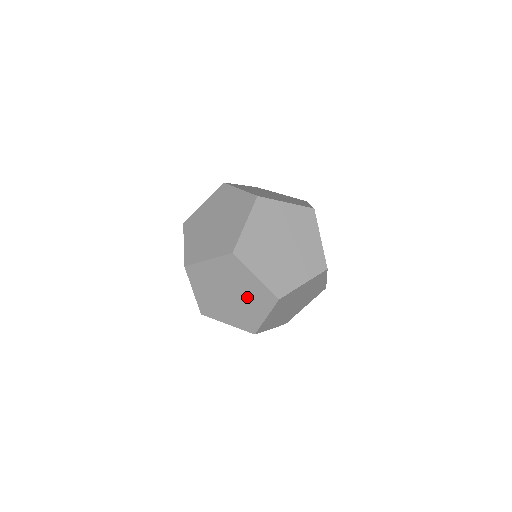
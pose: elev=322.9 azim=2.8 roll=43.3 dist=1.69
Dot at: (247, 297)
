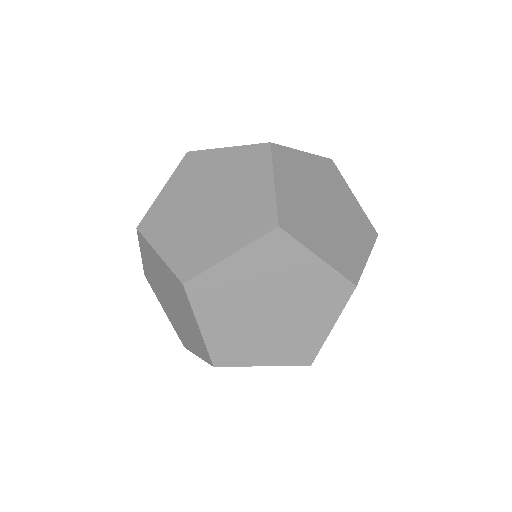
Dot at: (186, 324)
